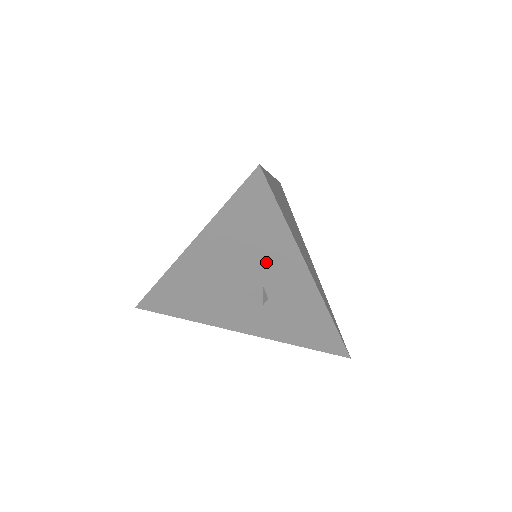
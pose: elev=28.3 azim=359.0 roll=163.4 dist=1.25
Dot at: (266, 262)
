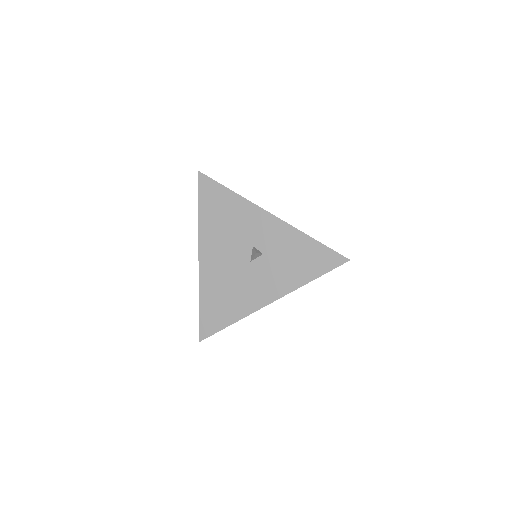
Dot at: (241, 226)
